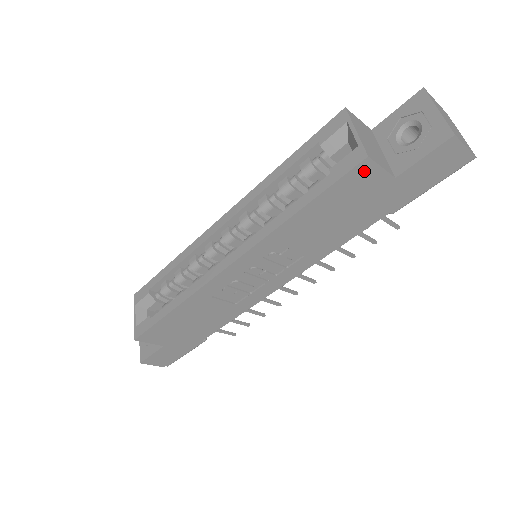
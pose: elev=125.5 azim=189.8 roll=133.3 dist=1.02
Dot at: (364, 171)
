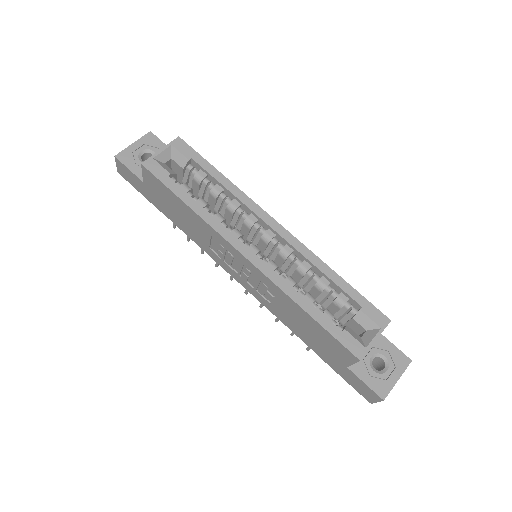
Dot at: (349, 355)
